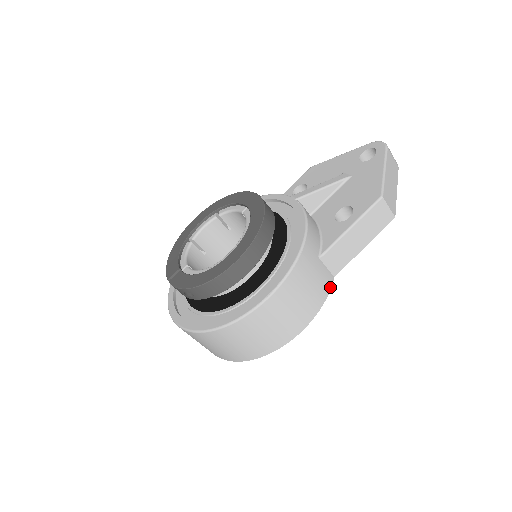
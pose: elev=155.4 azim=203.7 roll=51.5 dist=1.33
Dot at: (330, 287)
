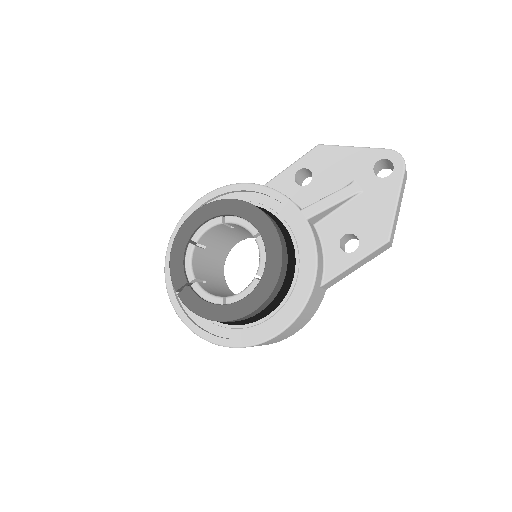
Dot at: occluded
